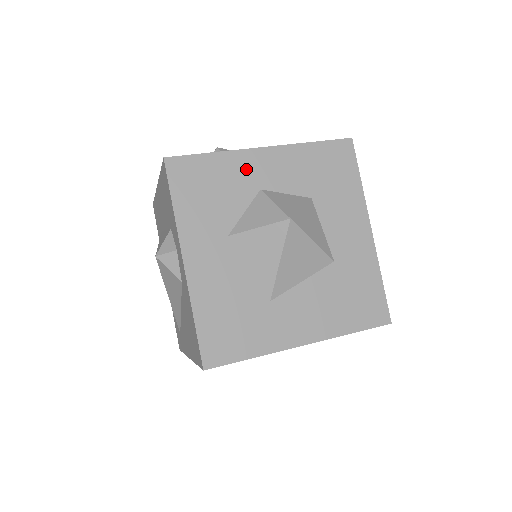
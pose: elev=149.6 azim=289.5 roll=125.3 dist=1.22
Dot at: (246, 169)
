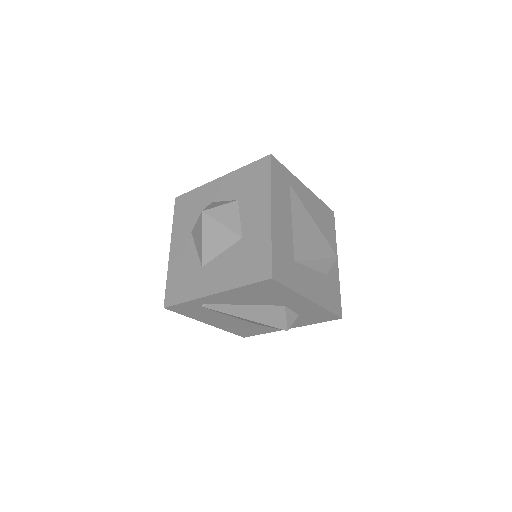
Dot at: (208, 193)
